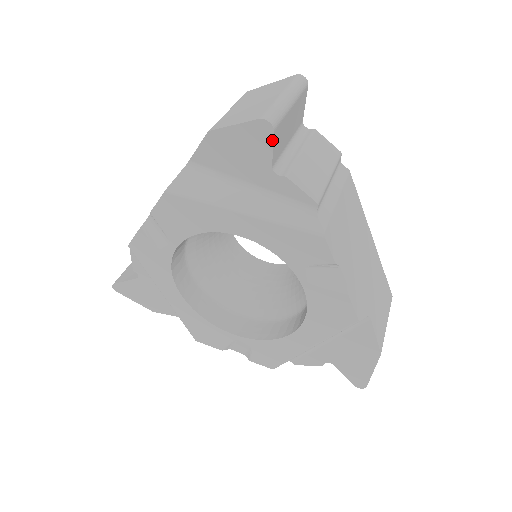
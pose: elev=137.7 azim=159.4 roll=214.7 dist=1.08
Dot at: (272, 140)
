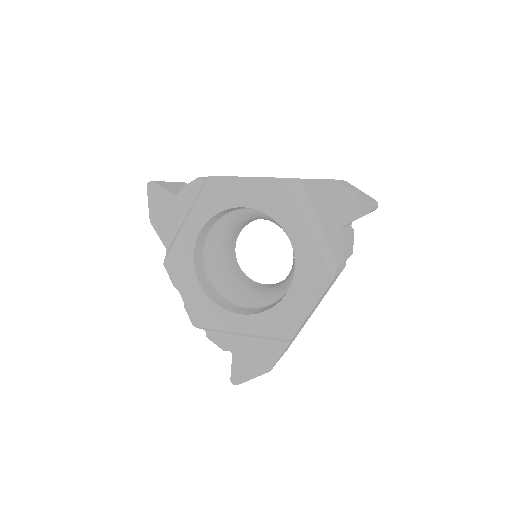
Dot at: (362, 216)
